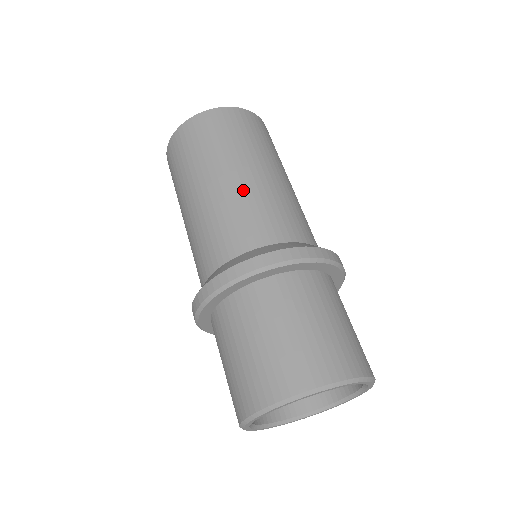
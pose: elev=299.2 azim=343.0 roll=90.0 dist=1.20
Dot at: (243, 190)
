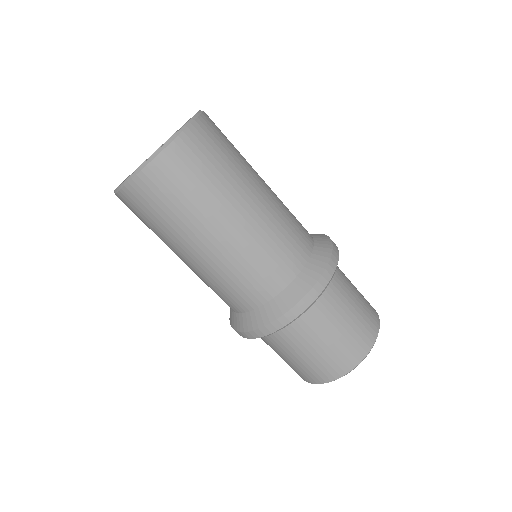
Dot at: (246, 241)
